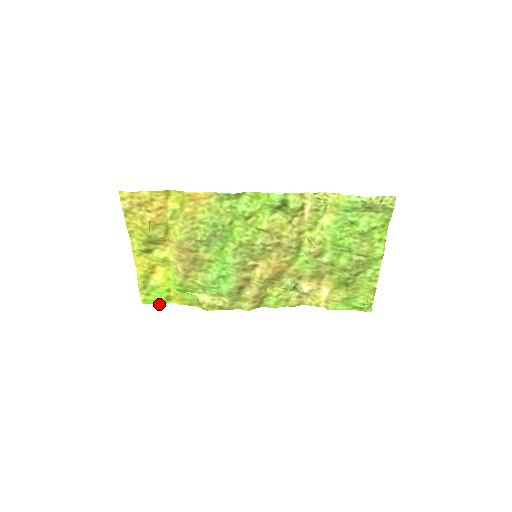
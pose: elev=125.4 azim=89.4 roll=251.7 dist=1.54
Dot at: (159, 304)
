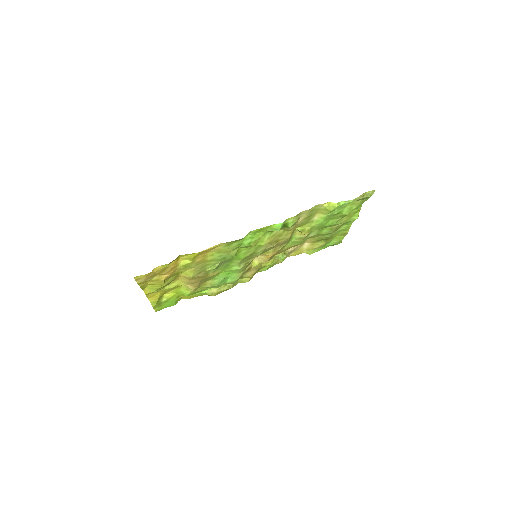
Dot at: occluded
